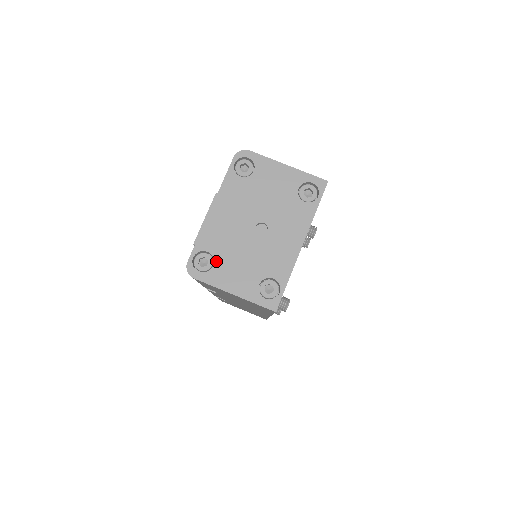
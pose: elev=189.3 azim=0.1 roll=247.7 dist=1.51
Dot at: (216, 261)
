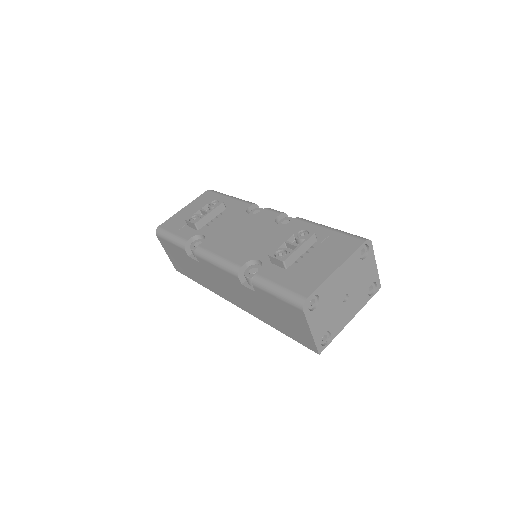
Dot at: (318, 306)
